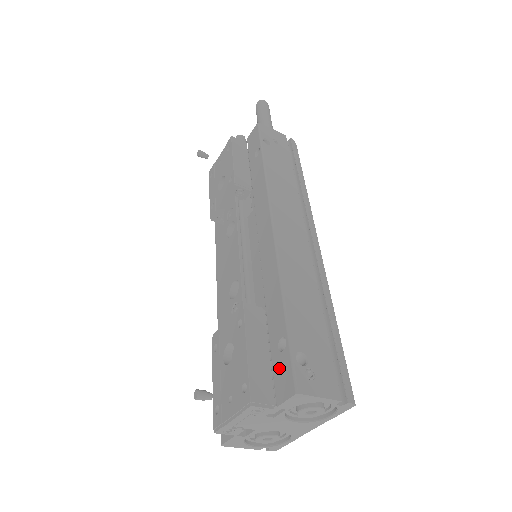
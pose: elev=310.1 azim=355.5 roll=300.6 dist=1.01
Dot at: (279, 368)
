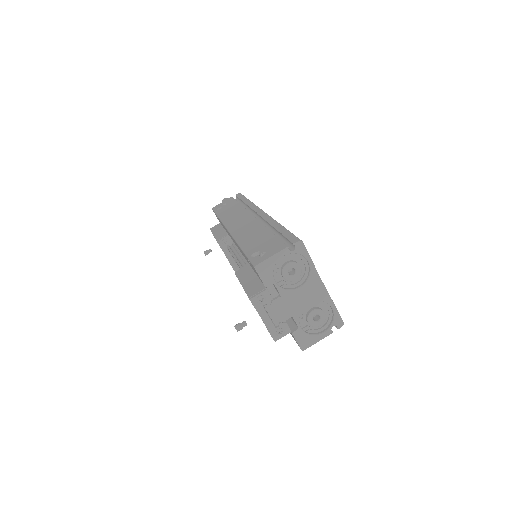
Dot at: occluded
